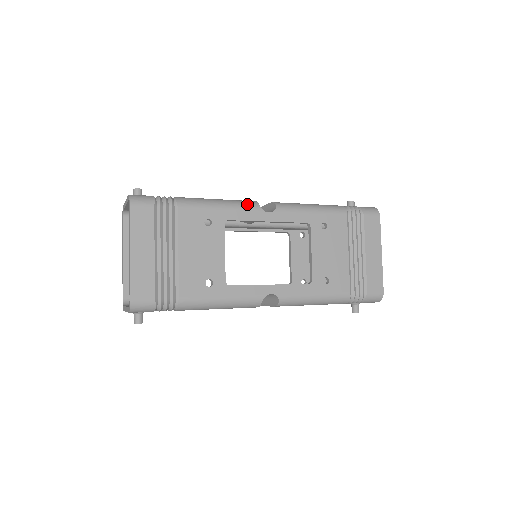
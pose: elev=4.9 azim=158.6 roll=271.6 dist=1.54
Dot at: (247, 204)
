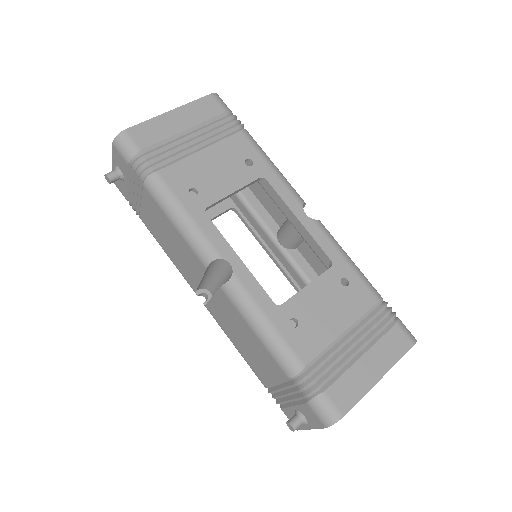
Dot at: (295, 191)
